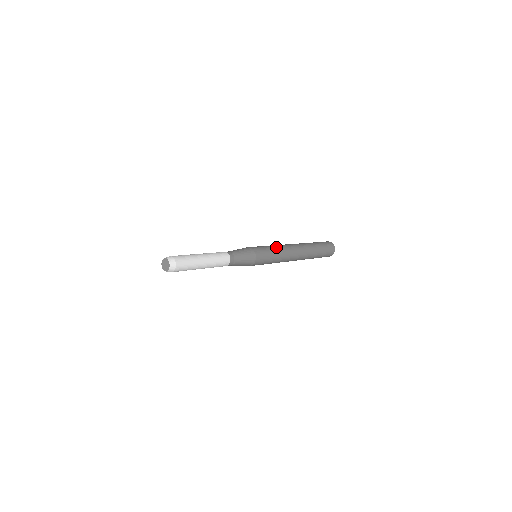
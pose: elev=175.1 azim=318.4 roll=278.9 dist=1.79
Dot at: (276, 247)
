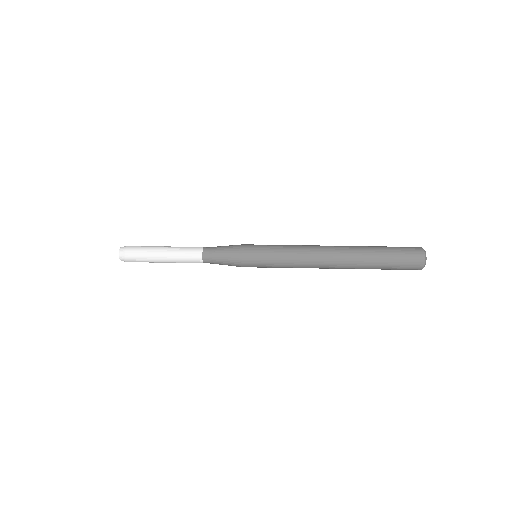
Dot at: (288, 261)
